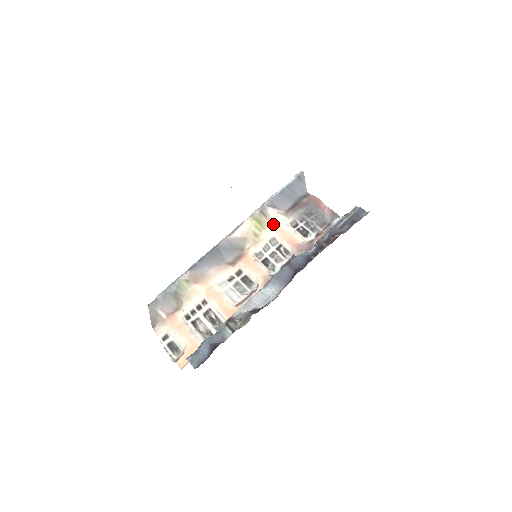
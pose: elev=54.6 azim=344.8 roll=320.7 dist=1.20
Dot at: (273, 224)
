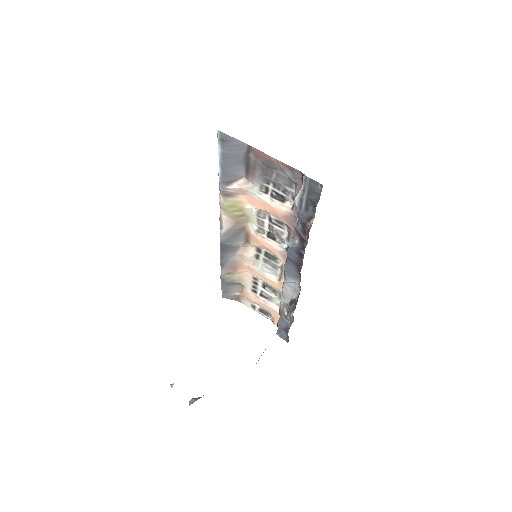
Dot at: (246, 197)
